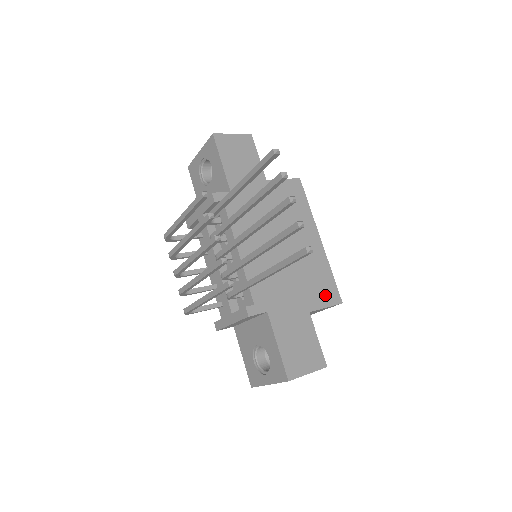
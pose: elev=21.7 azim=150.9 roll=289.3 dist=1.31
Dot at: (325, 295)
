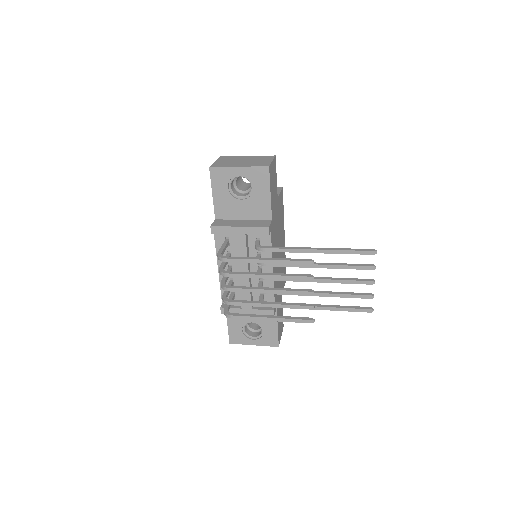
Dot at: occluded
